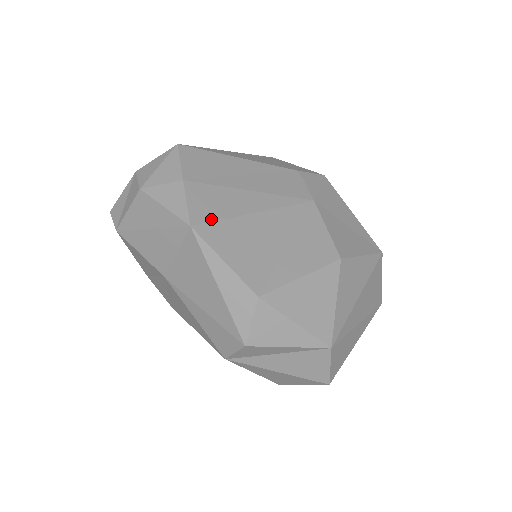
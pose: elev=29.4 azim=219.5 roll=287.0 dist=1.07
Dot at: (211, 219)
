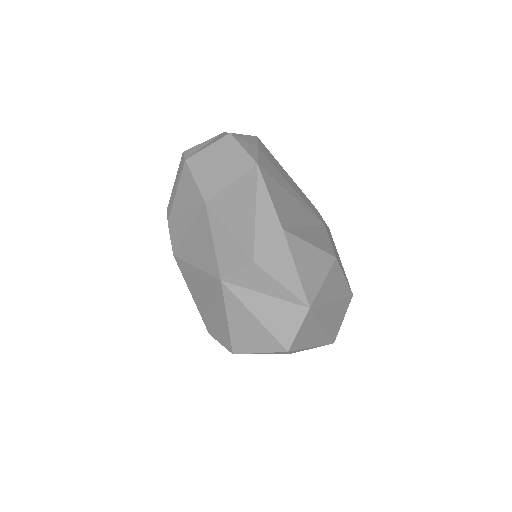
Dot at: (269, 173)
